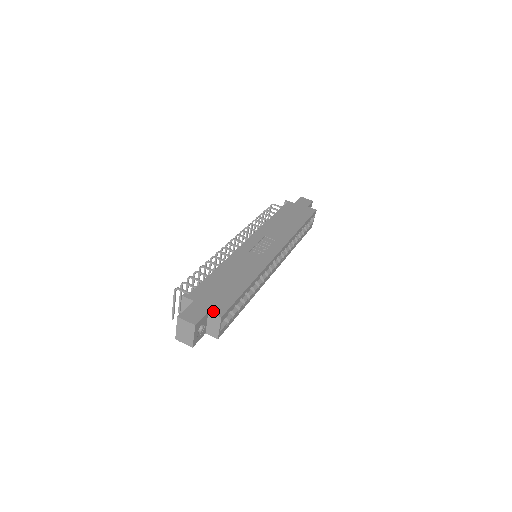
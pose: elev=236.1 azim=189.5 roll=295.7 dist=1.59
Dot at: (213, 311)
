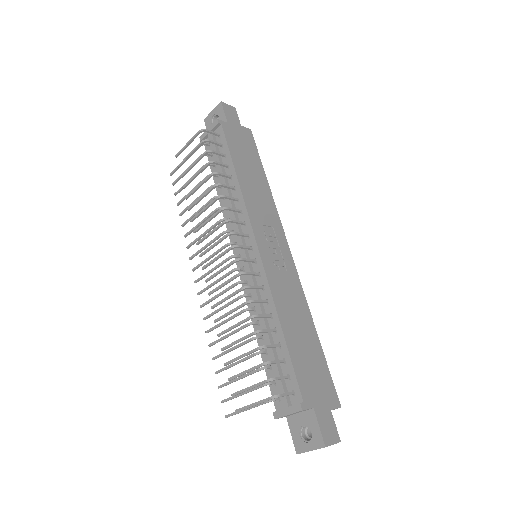
Dot at: (333, 406)
